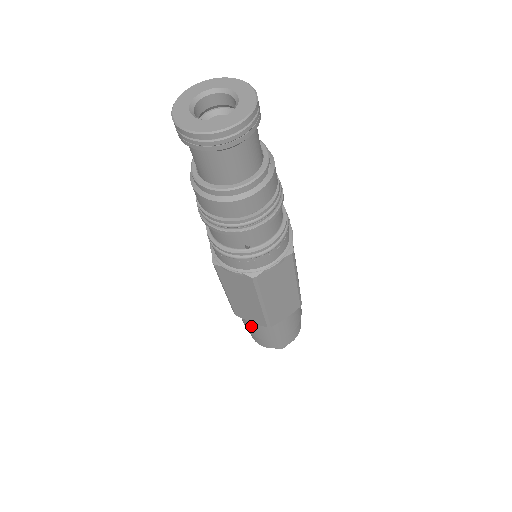
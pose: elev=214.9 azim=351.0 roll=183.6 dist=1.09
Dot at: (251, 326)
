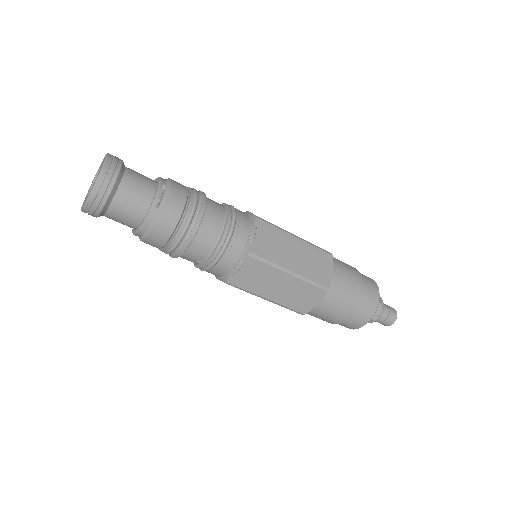
Dot at: occluded
